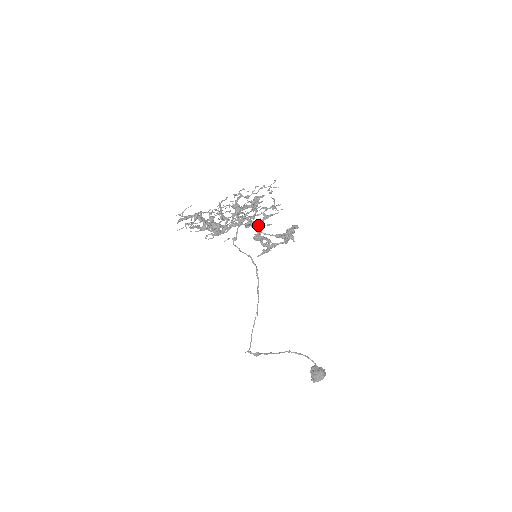
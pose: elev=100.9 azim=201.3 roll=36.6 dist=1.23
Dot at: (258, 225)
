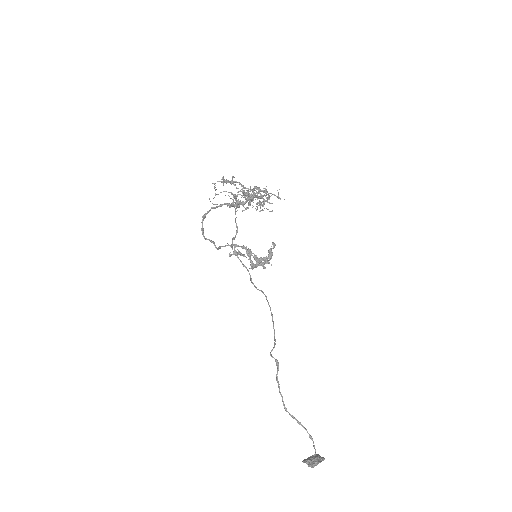
Dot at: (244, 247)
